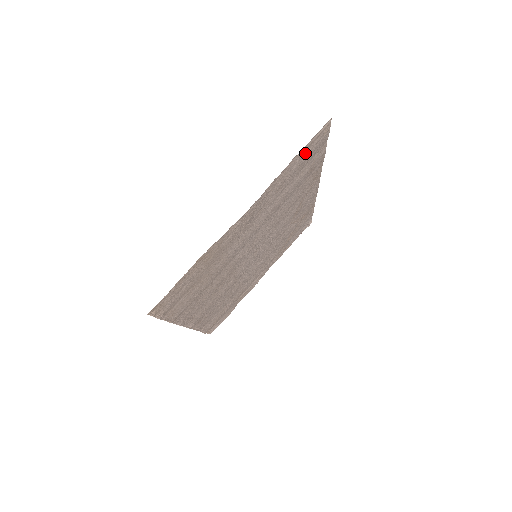
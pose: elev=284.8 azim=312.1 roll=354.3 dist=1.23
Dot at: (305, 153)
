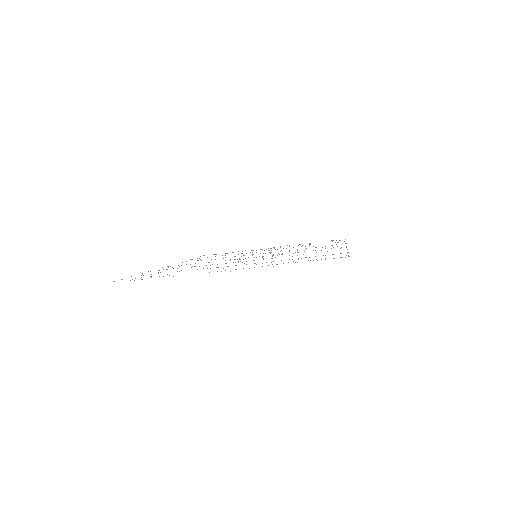
Dot at: occluded
